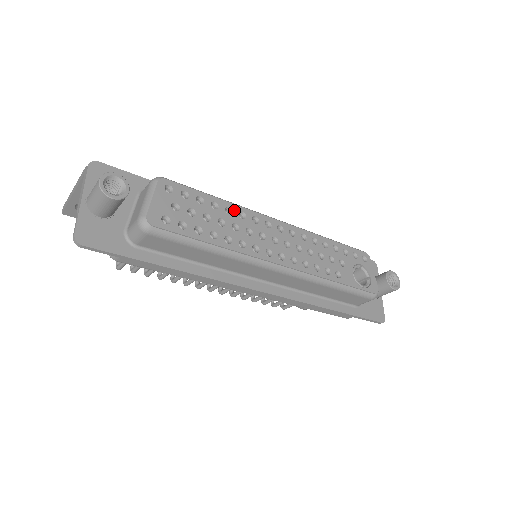
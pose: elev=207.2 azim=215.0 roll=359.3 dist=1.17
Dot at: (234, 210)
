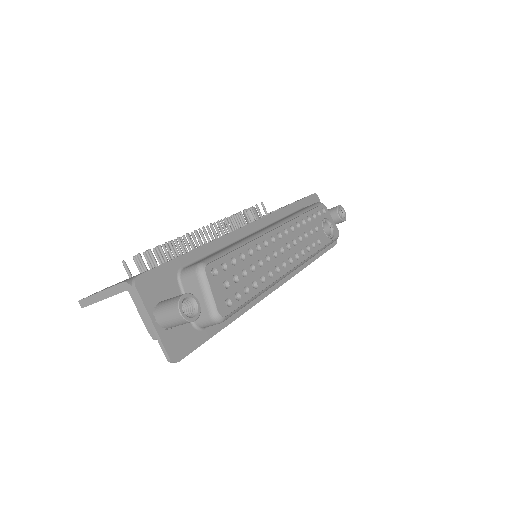
Dot at: (252, 248)
